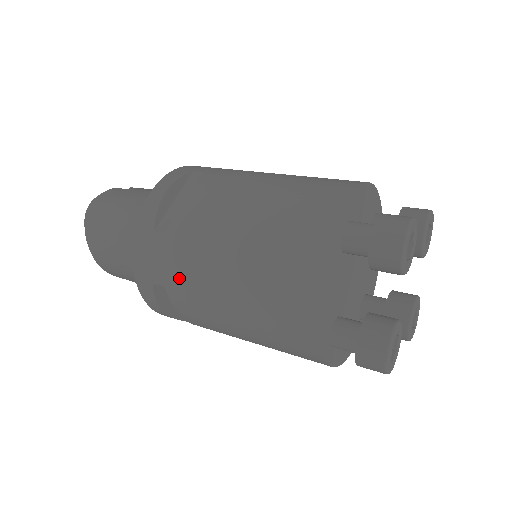
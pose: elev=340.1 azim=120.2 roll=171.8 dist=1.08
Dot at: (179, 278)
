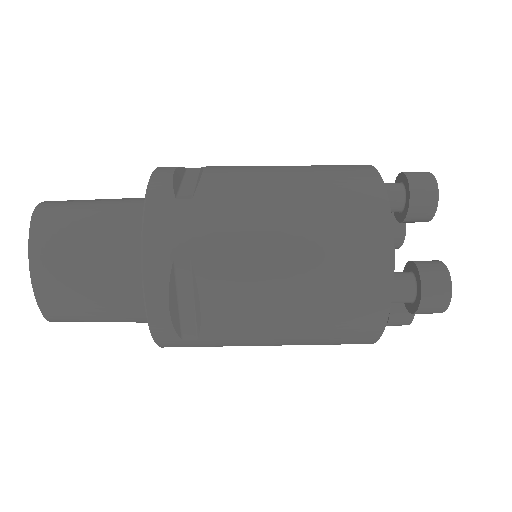
Dot at: (217, 242)
